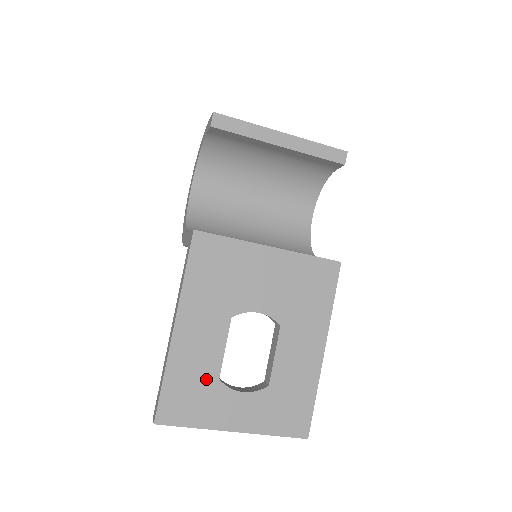
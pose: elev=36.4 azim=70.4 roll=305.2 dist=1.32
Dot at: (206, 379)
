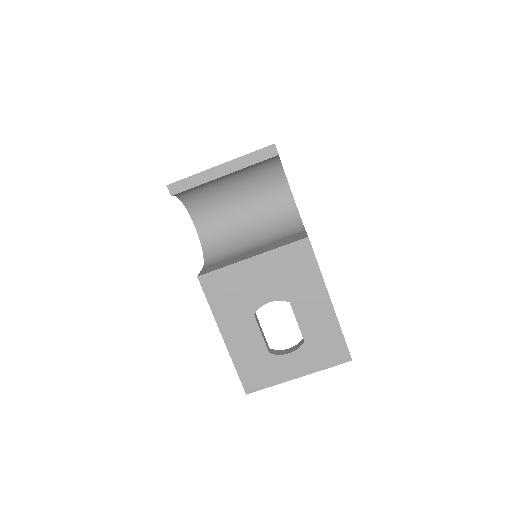
Dot at: (261, 357)
